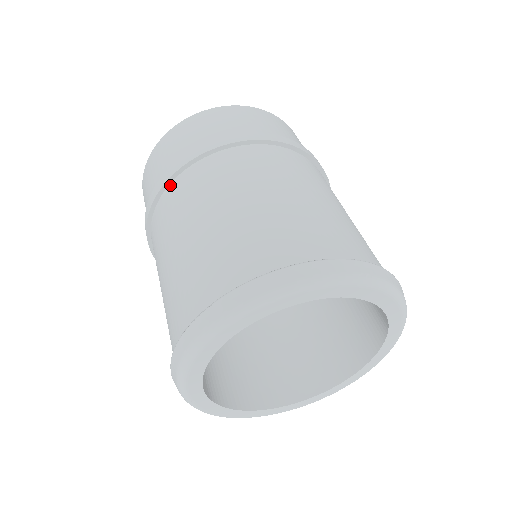
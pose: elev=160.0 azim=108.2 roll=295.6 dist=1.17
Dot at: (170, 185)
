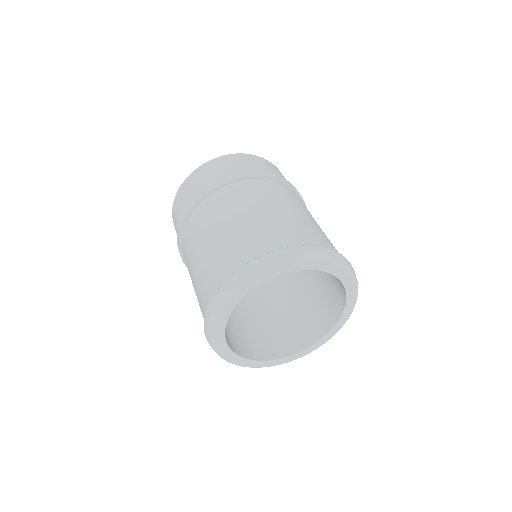
Dot at: (186, 224)
